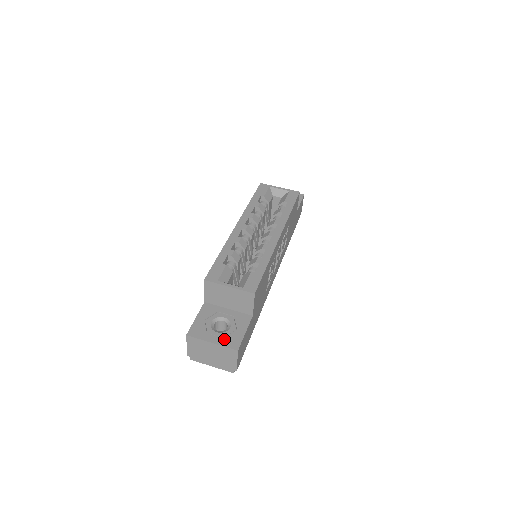
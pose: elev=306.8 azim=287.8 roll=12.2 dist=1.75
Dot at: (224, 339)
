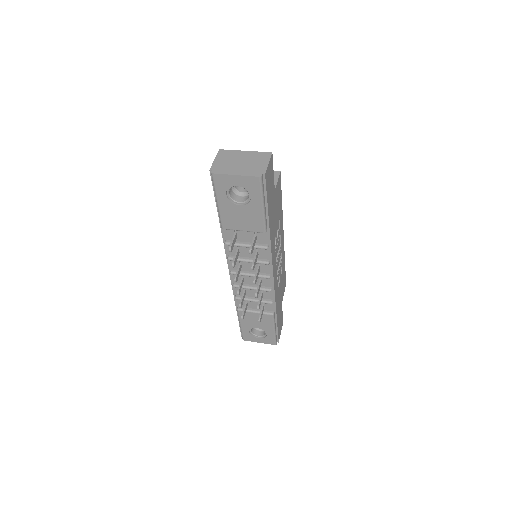
Dot at: occluded
